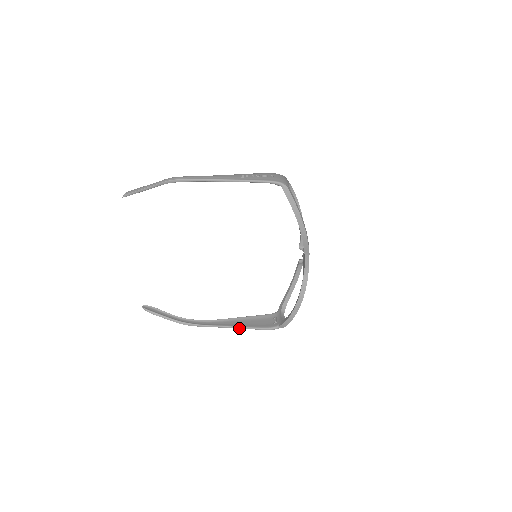
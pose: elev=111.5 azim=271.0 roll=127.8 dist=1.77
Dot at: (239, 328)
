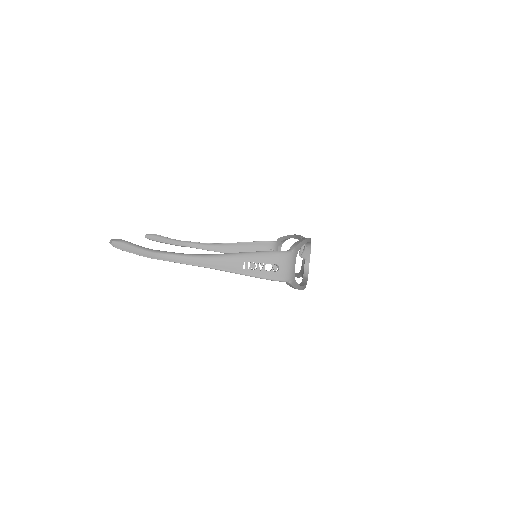
Dot at: occluded
